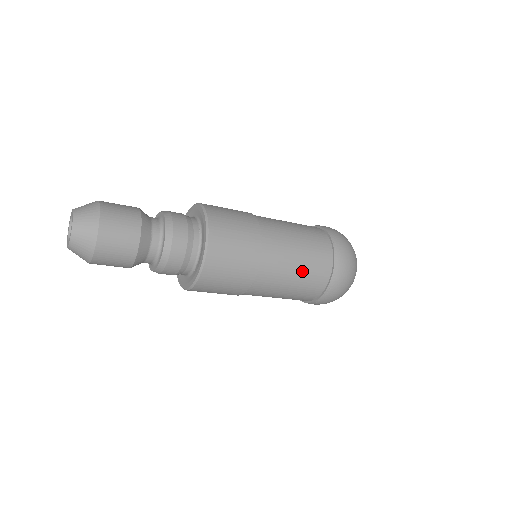
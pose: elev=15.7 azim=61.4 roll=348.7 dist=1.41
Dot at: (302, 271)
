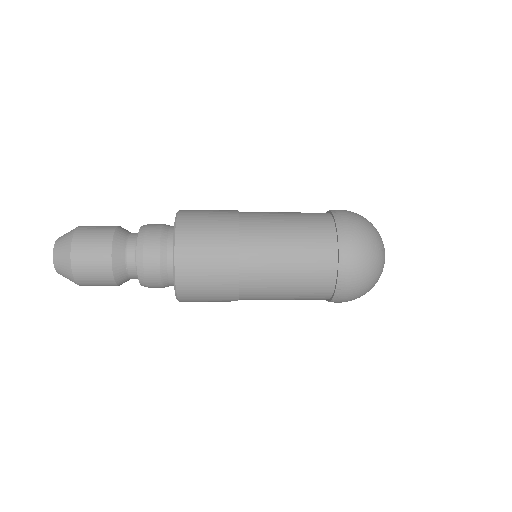
Dot at: (294, 292)
